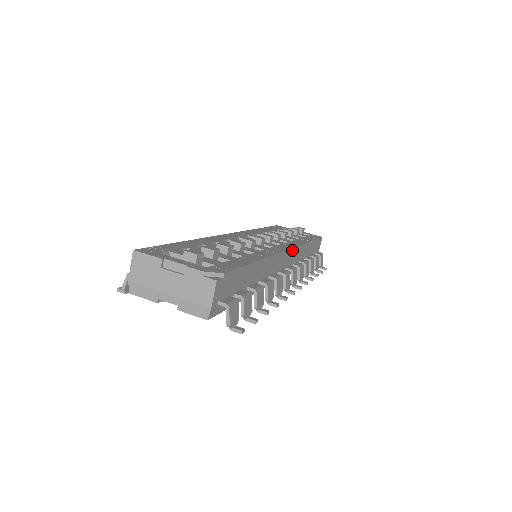
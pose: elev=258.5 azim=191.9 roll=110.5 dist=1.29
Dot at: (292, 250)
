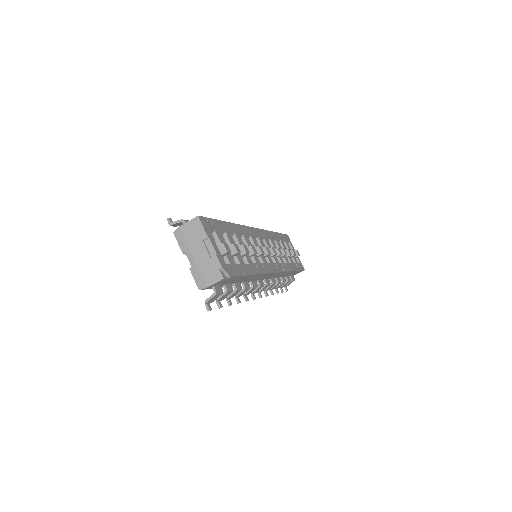
Dot at: (278, 273)
